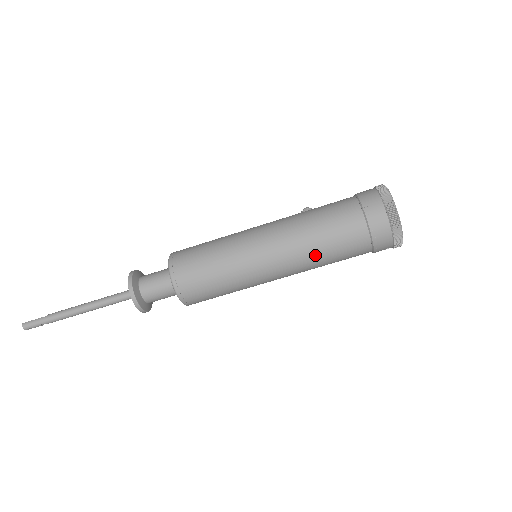
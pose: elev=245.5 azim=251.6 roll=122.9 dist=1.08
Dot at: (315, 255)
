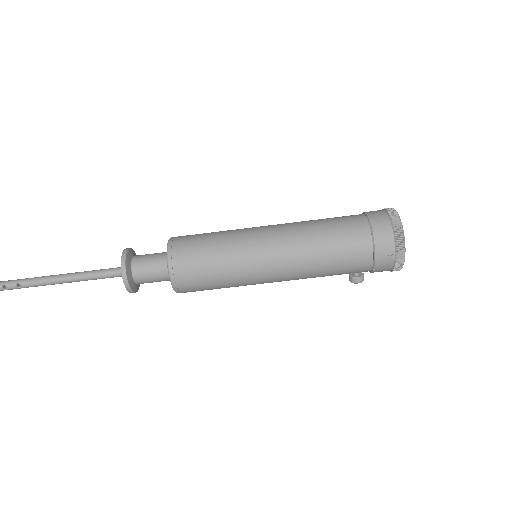
Dot at: (314, 237)
